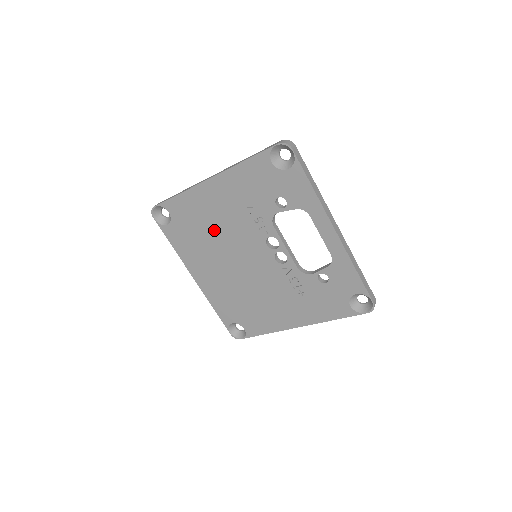
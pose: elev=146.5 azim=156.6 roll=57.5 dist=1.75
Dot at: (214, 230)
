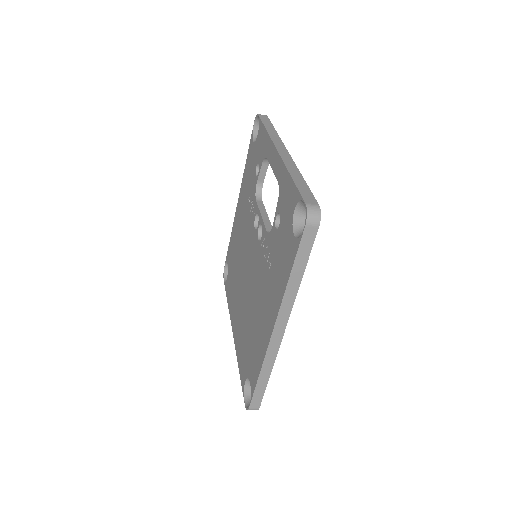
Dot at: (239, 252)
